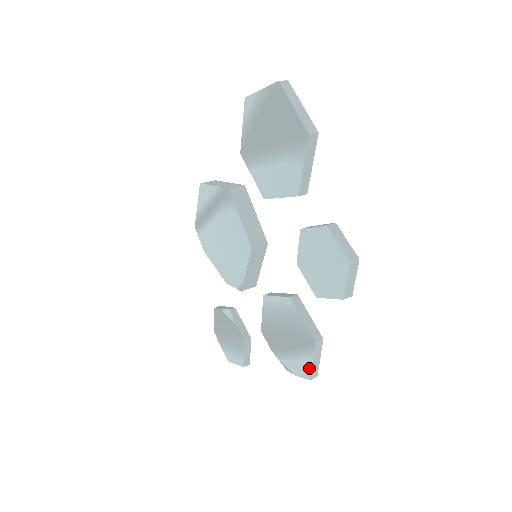
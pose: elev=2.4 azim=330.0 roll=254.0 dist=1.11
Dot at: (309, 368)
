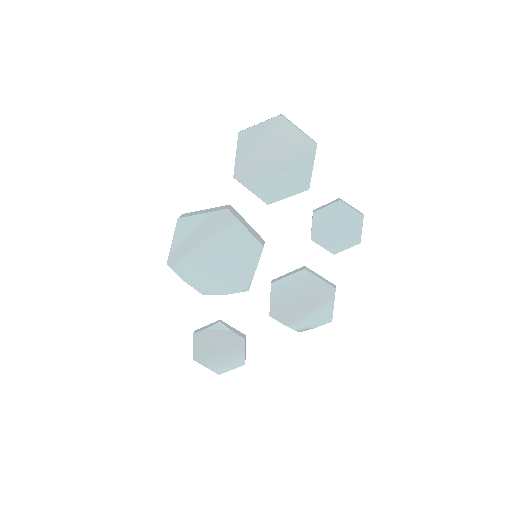
Dot at: (331, 312)
